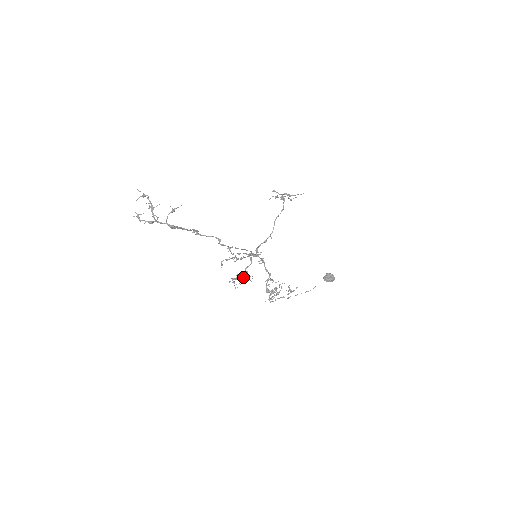
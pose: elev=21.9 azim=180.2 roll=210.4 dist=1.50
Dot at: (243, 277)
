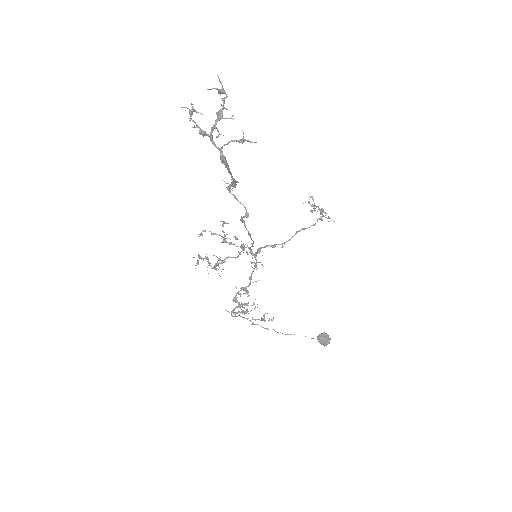
Dot at: (216, 264)
